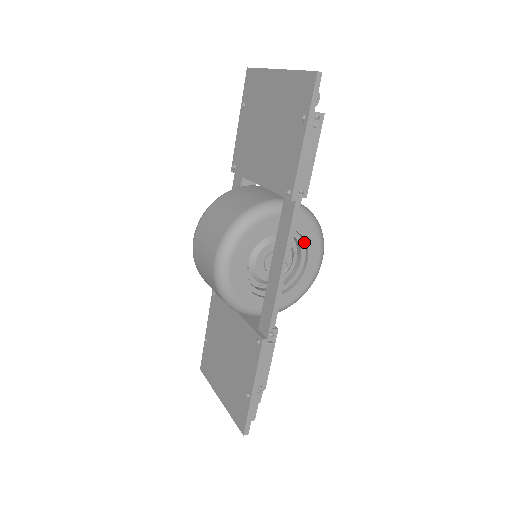
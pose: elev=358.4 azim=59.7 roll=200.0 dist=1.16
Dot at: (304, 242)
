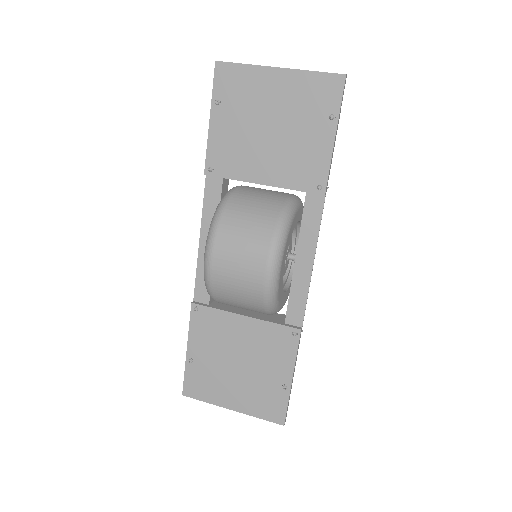
Dot at: (298, 231)
